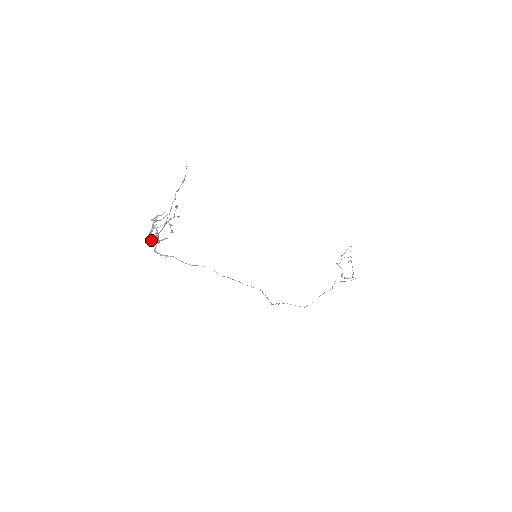
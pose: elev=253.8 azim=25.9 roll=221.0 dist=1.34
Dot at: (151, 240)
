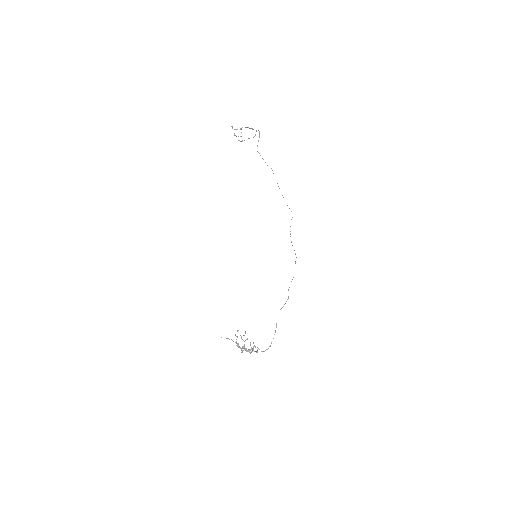
Dot at: (252, 351)
